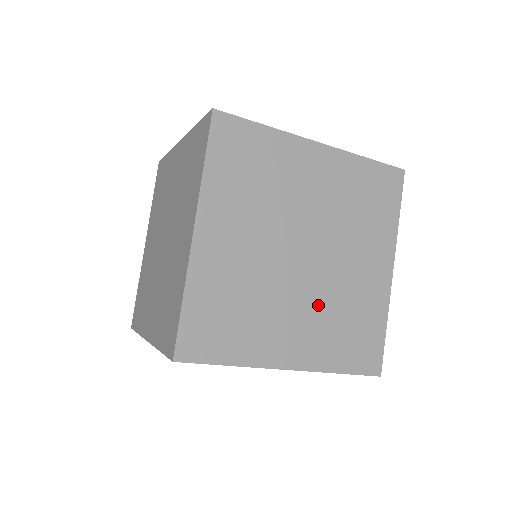
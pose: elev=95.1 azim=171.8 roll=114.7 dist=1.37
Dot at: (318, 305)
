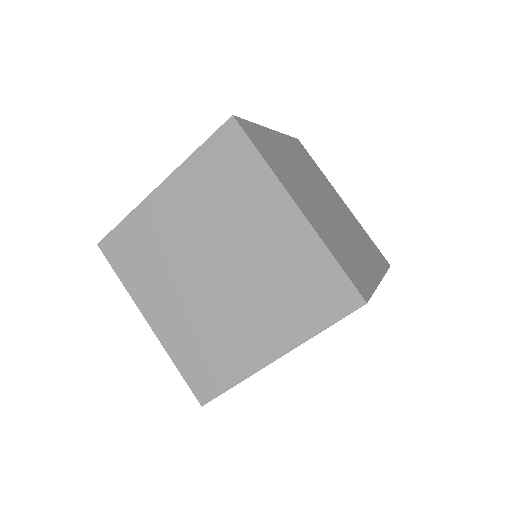
Dot at: (258, 296)
